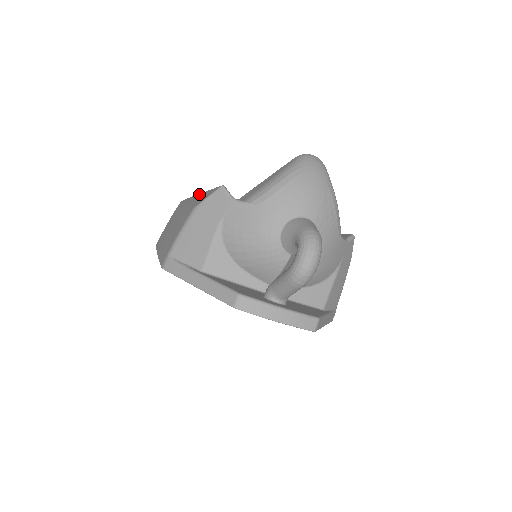
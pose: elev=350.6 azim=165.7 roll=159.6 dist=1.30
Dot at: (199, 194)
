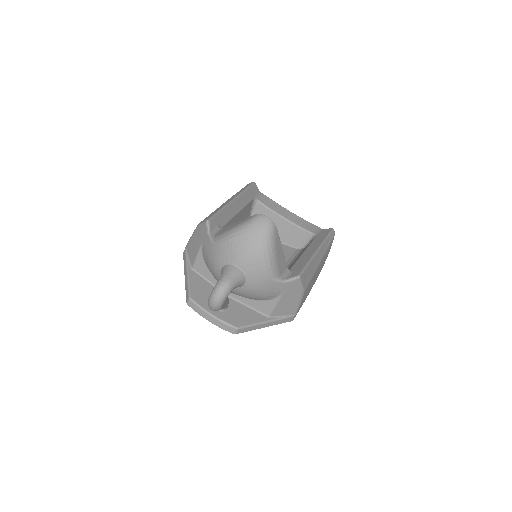
Dot at: (231, 199)
